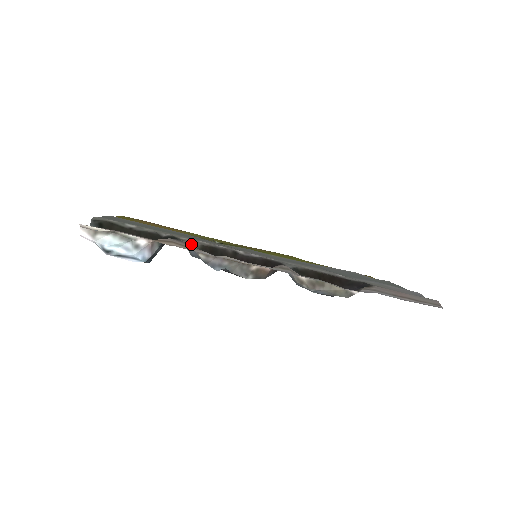
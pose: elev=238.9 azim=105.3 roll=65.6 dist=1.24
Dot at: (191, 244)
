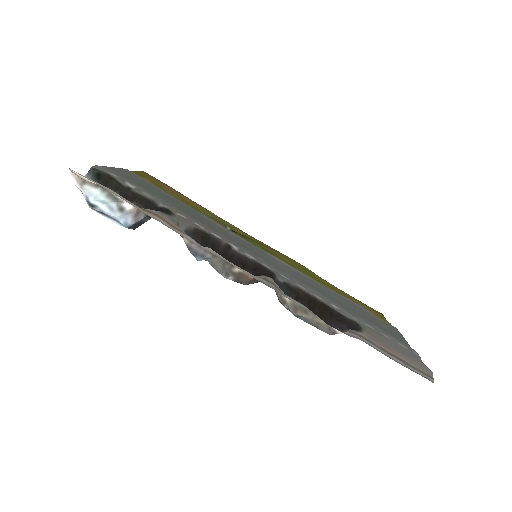
Dot at: (184, 223)
